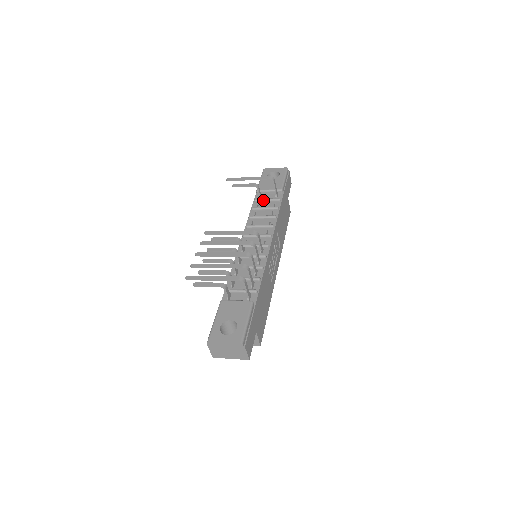
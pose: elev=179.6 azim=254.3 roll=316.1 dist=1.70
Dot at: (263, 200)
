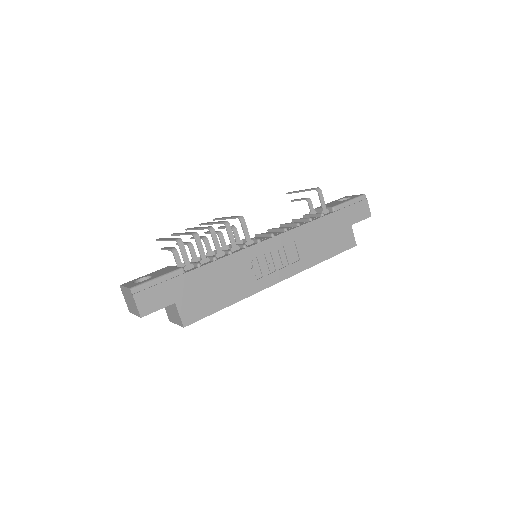
Dot at: (309, 215)
